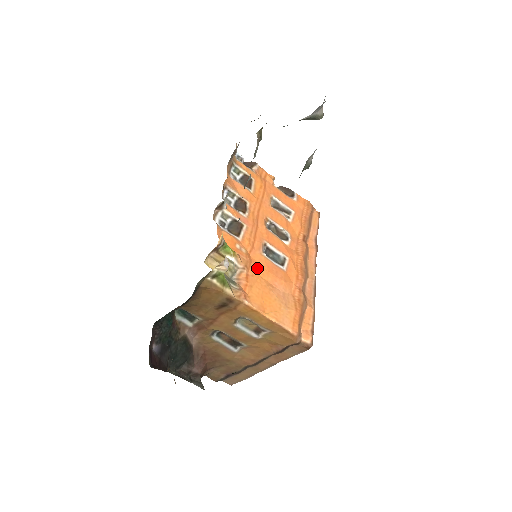
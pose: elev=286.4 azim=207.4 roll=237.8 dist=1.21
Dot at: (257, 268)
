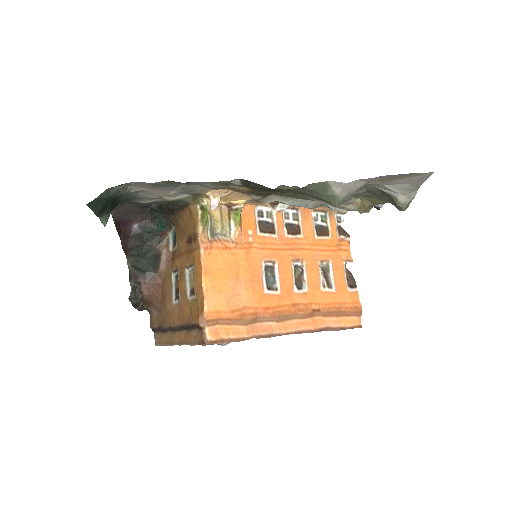
Dot at: (244, 258)
